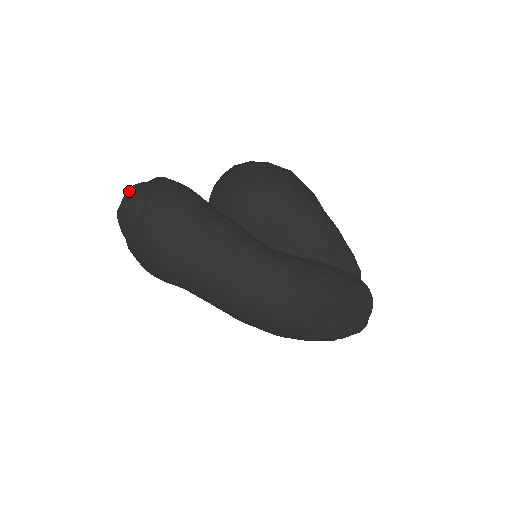
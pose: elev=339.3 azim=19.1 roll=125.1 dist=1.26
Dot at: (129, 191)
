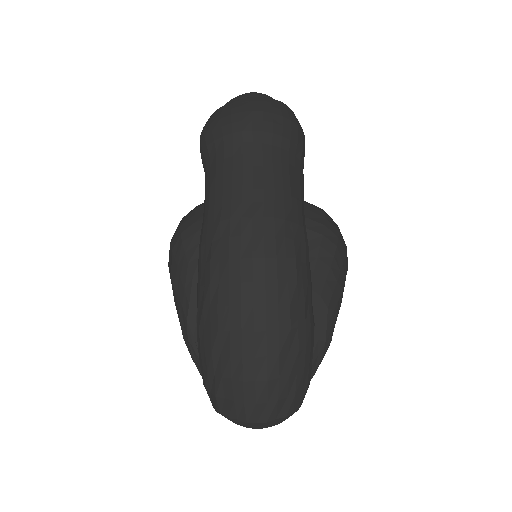
Dot at: occluded
